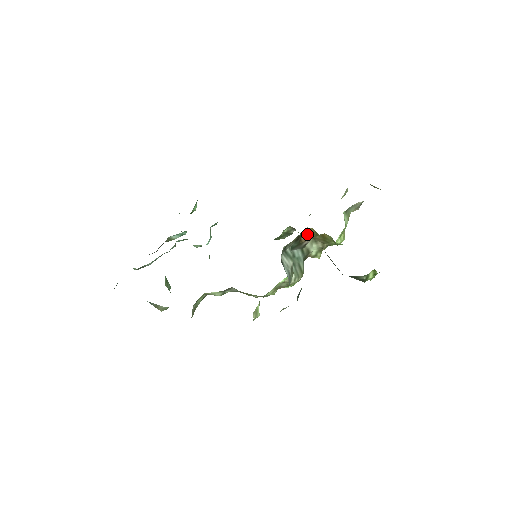
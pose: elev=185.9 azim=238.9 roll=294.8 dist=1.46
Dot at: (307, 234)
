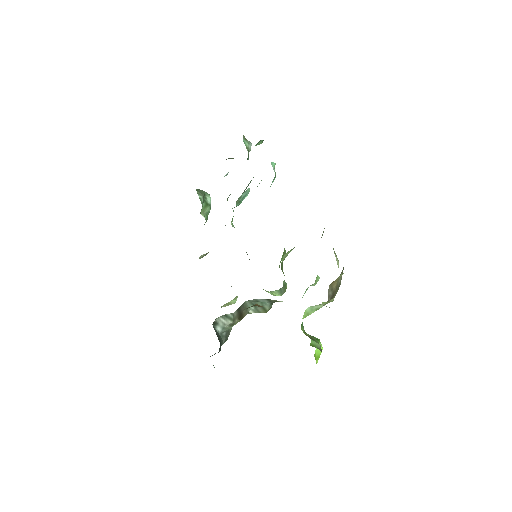
Dot at: (261, 306)
